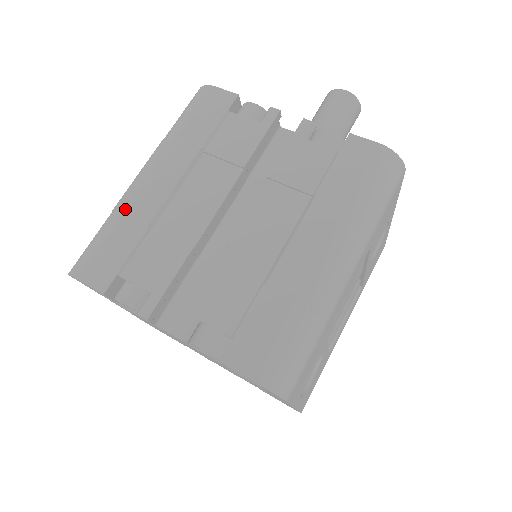
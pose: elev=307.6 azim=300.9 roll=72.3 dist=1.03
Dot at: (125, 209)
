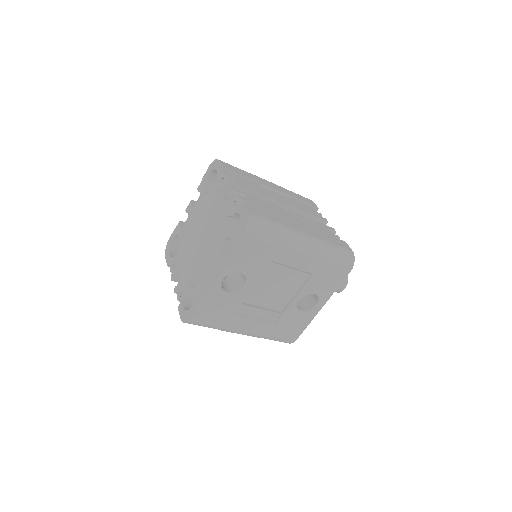
Dot at: occluded
